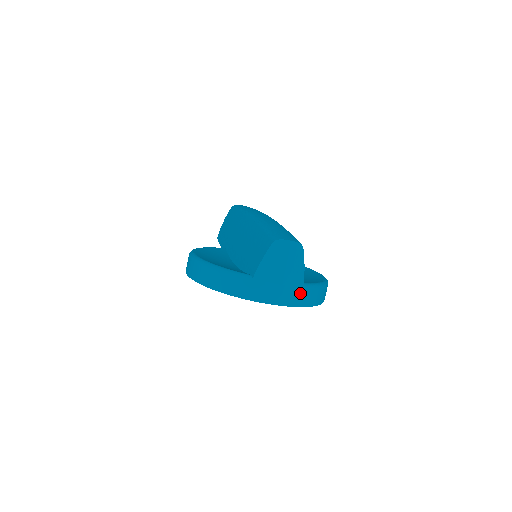
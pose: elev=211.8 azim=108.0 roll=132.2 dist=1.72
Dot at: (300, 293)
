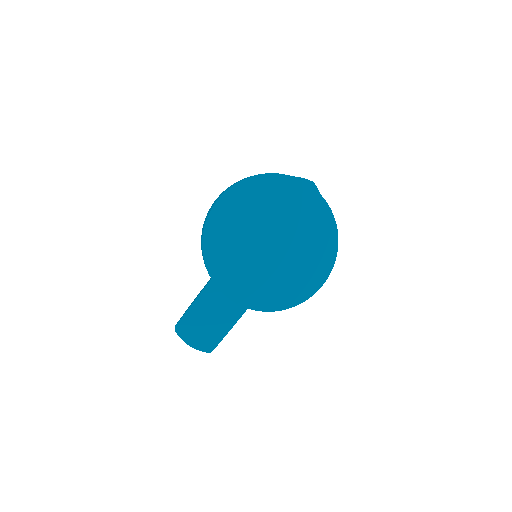
Dot at: occluded
